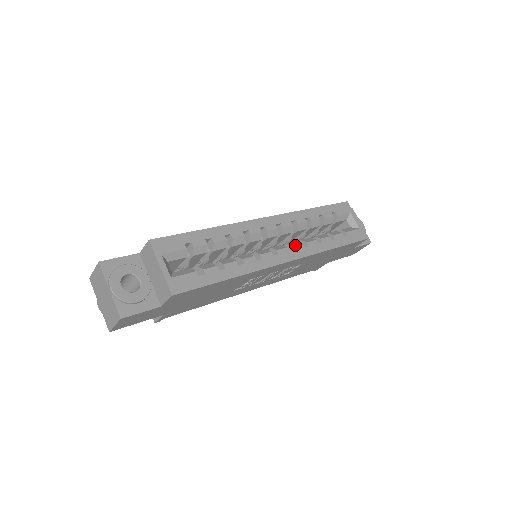
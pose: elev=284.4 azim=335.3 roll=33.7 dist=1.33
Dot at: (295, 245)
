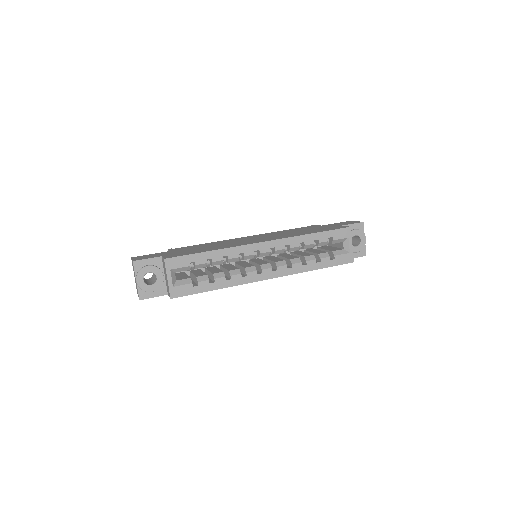
Dot at: (280, 266)
